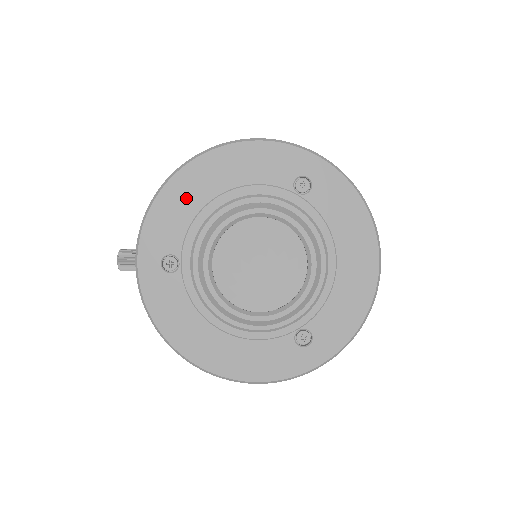
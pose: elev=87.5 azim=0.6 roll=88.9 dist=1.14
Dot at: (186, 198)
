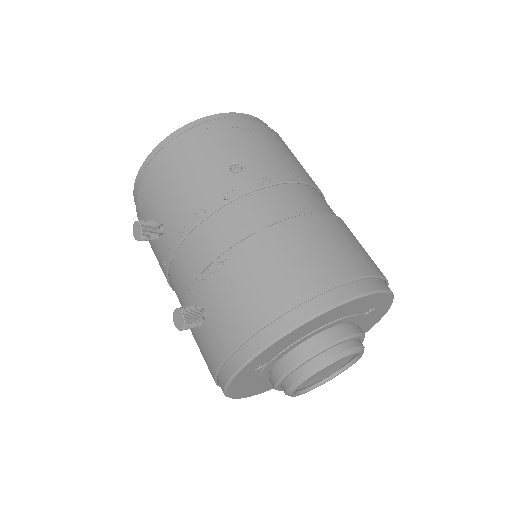
Dot at: (300, 334)
